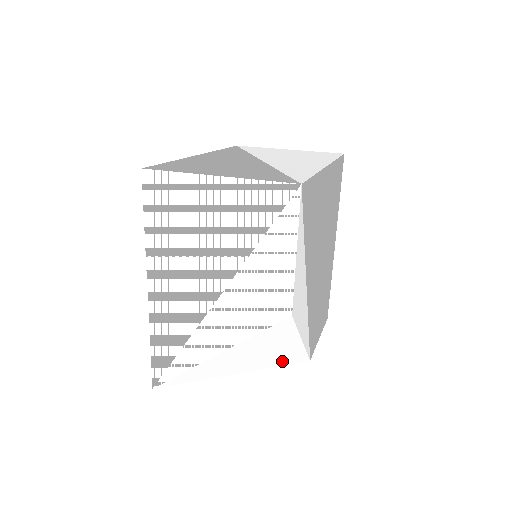
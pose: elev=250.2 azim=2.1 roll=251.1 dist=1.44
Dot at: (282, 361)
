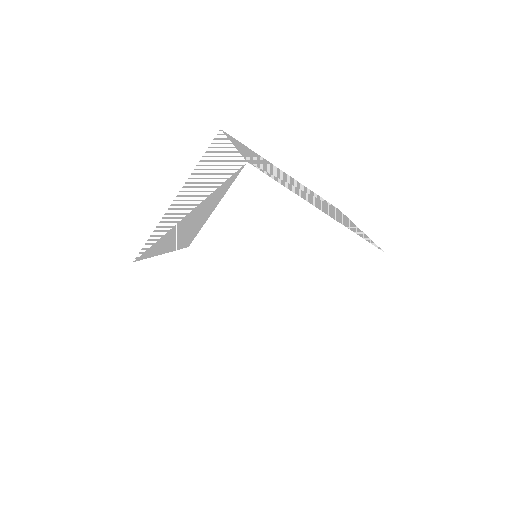
Dot at: (197, 324)
